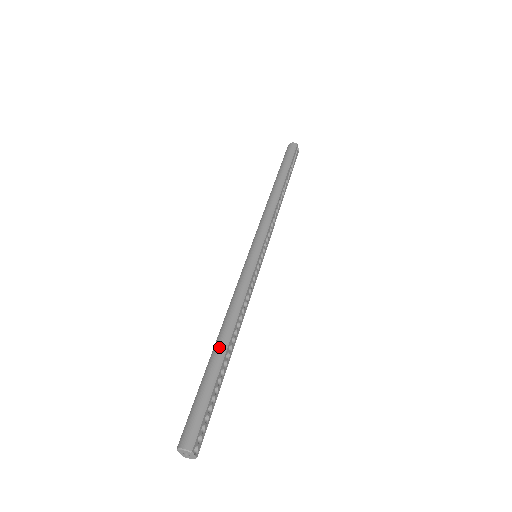
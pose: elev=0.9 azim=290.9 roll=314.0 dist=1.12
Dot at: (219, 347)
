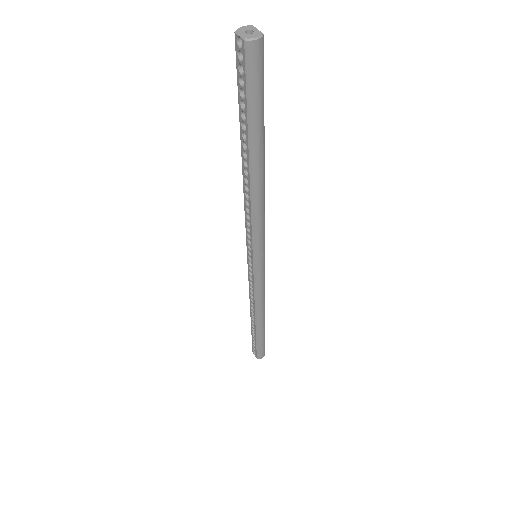
Dot at: (262, 325)
